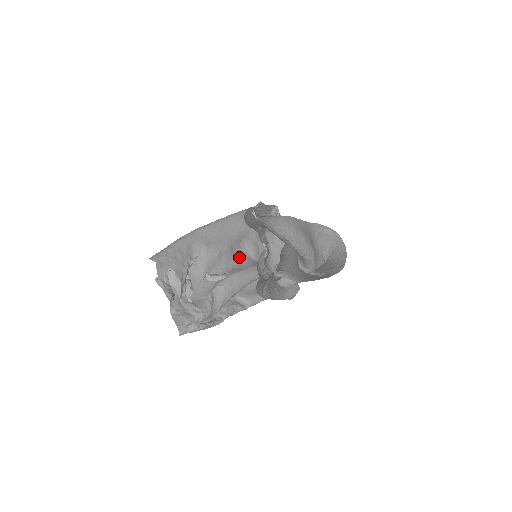
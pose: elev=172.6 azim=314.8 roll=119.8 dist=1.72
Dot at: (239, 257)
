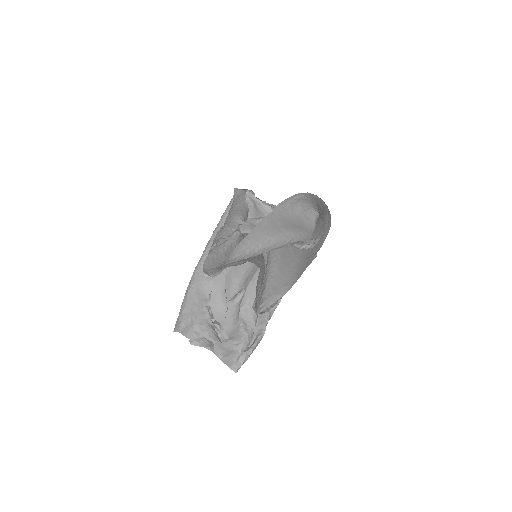
Dot at: occluded
